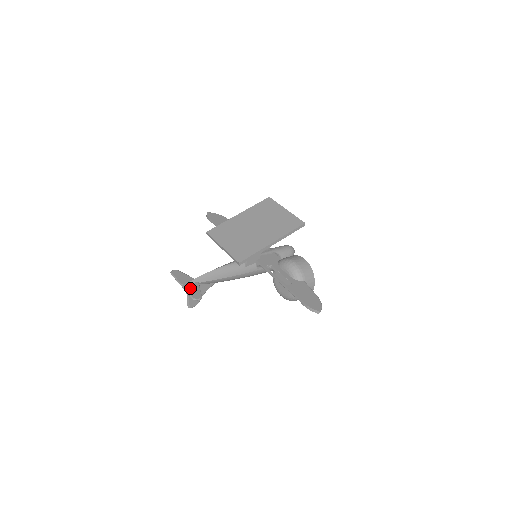
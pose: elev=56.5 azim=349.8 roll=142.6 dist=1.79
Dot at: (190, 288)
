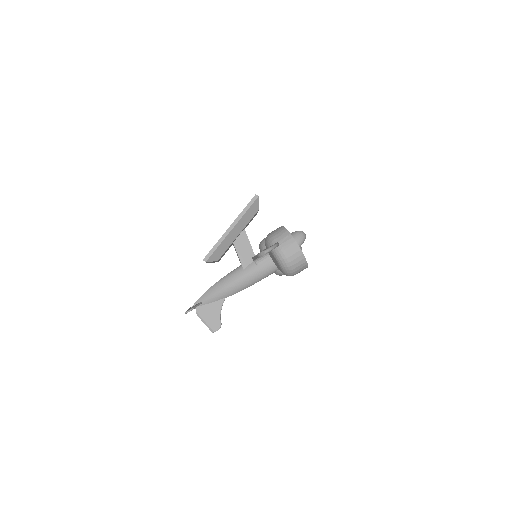
Dot at: (190, 308)
